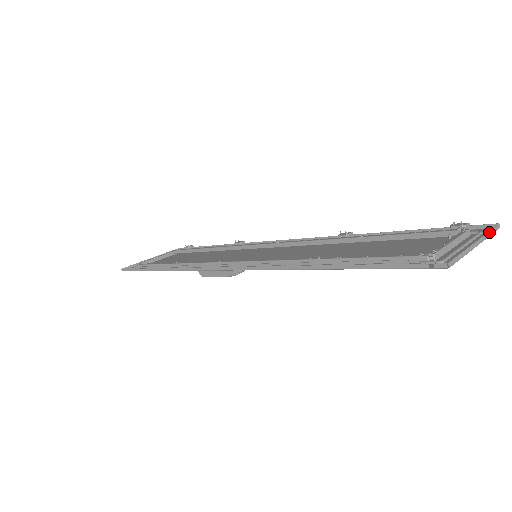
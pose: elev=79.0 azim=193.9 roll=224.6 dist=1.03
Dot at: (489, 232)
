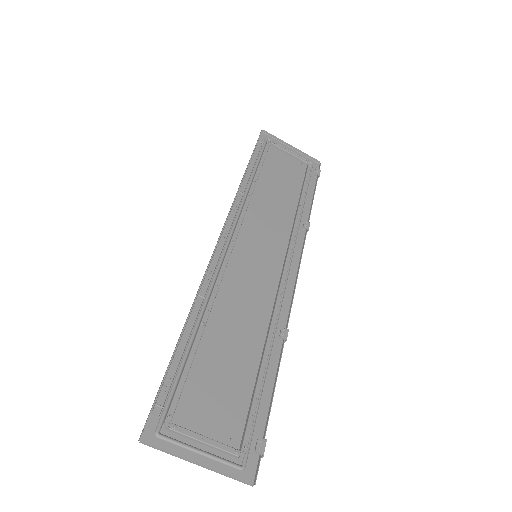
Dot at: (228, 475)
